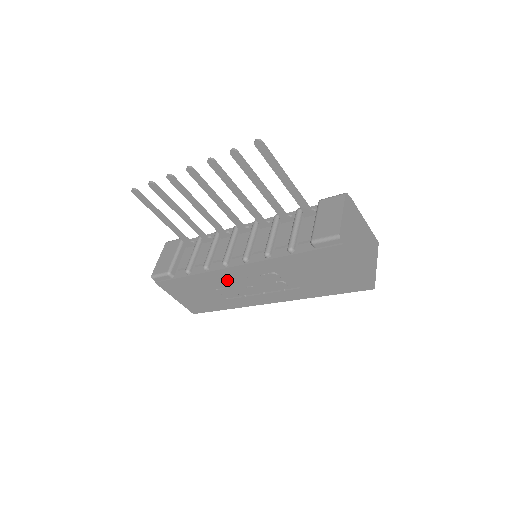
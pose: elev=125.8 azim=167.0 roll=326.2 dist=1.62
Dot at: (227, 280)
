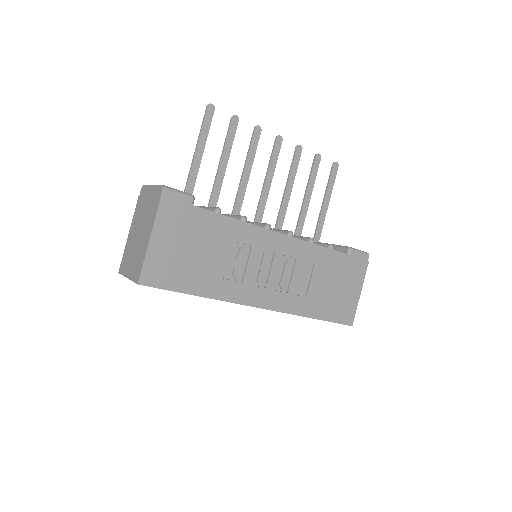
Dot at: (254, 247)
